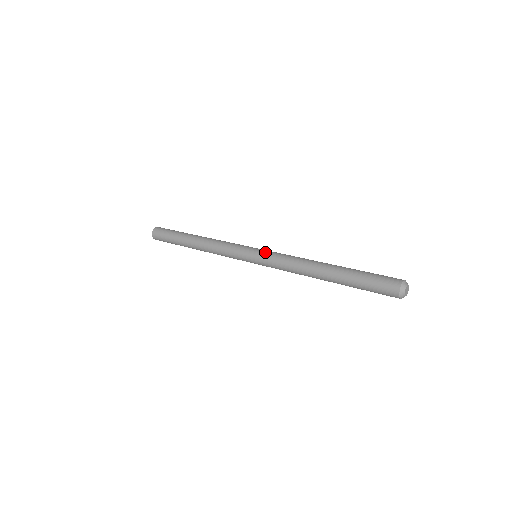
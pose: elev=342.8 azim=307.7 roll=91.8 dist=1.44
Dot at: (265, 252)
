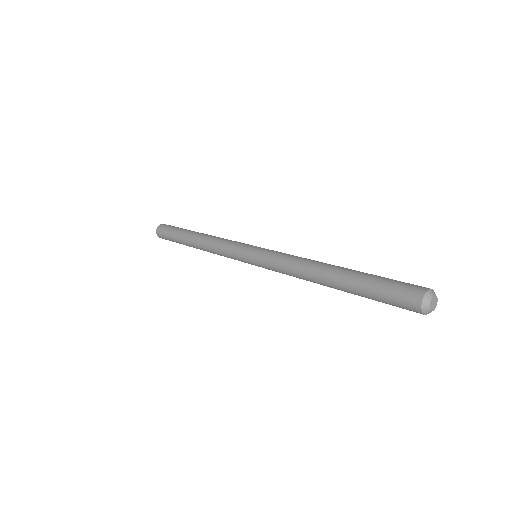
Dot at: (260, 259)
